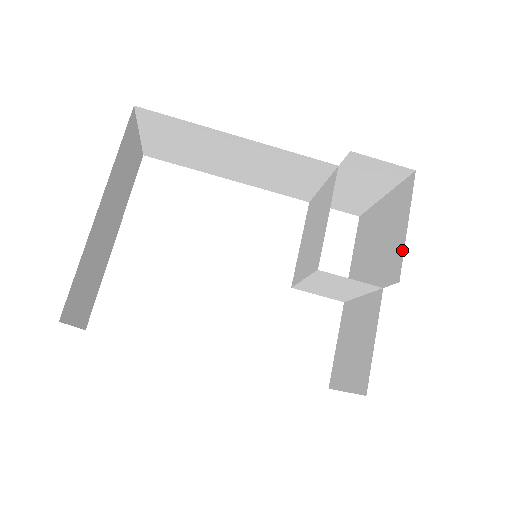
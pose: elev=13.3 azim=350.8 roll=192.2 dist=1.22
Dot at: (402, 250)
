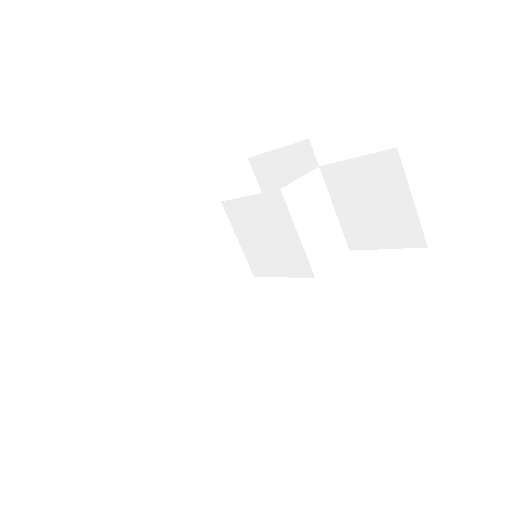
Dot at: (290, 148)
